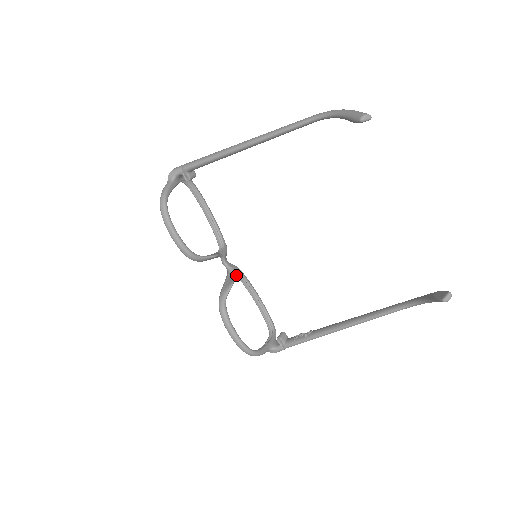
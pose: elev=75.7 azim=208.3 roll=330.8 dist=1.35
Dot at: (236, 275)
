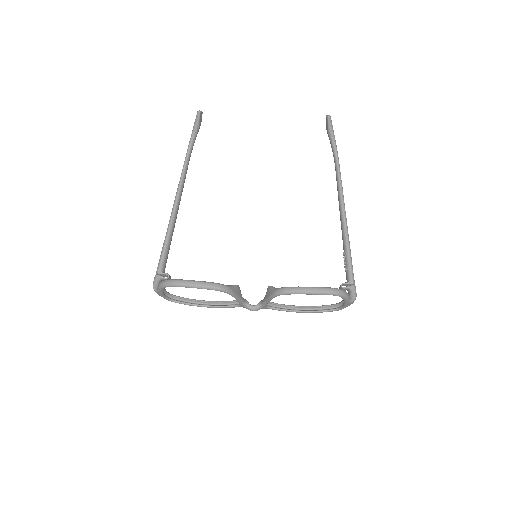
Dot at: (270, 307)
